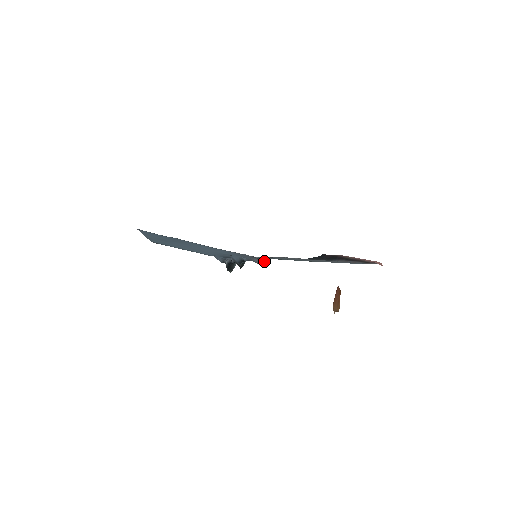
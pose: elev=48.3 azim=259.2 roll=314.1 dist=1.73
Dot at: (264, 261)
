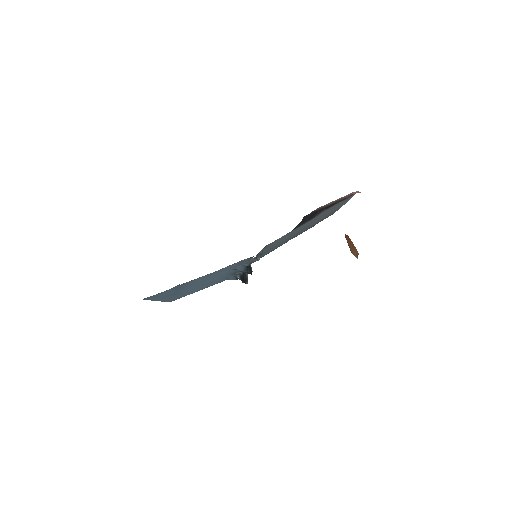
Dot at: (260, 256)
